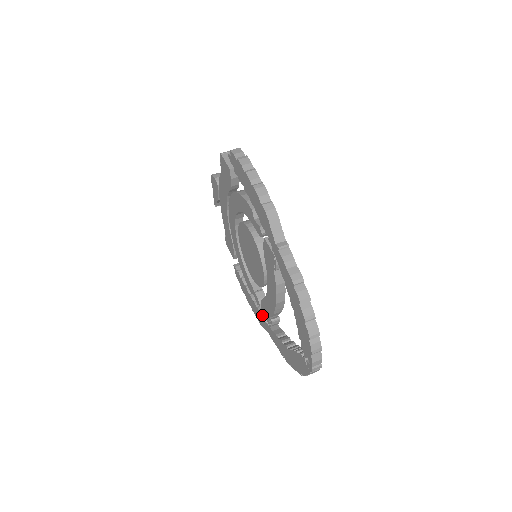
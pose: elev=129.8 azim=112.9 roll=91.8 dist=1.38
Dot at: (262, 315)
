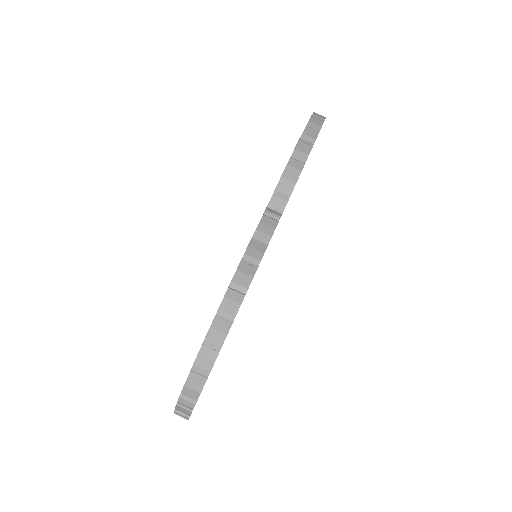
Dot at: occluded
